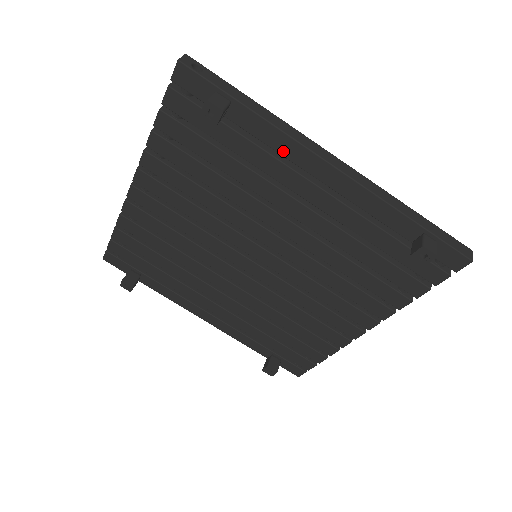
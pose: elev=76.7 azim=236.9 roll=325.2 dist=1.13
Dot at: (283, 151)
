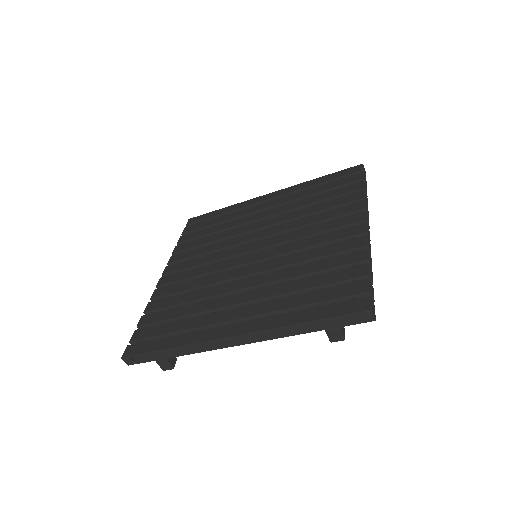
Dot at: occluded
